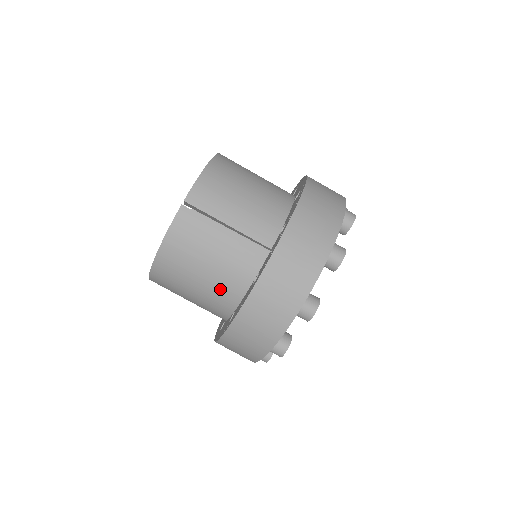
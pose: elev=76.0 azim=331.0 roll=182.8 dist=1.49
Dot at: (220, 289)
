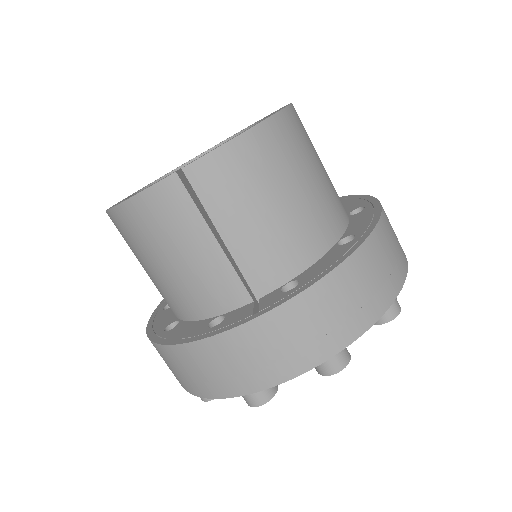
Dot at: (173, 293)
